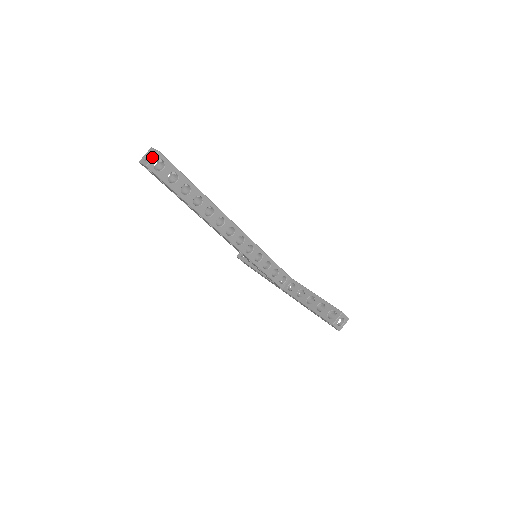
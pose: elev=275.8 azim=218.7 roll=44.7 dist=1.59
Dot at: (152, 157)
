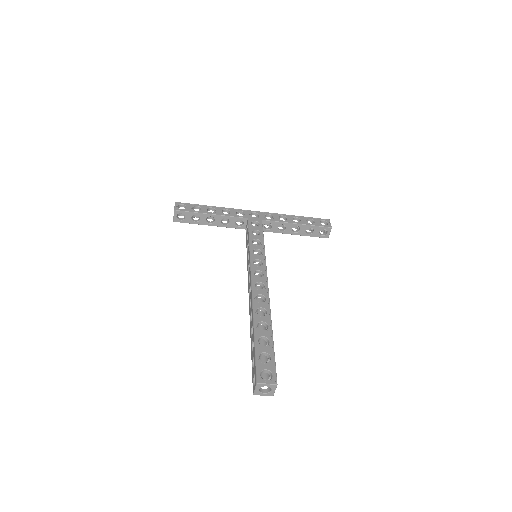
Dot at: (274, 390)
